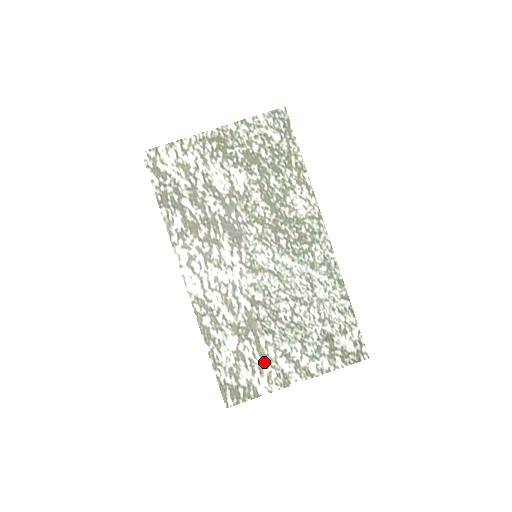
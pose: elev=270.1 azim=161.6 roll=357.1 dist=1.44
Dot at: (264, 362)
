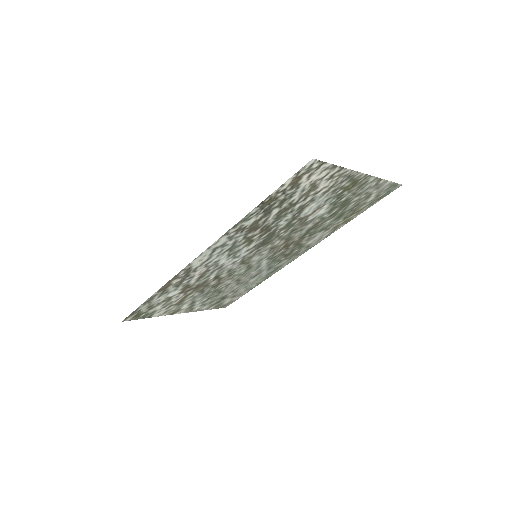
Dot at: (177, 304)
